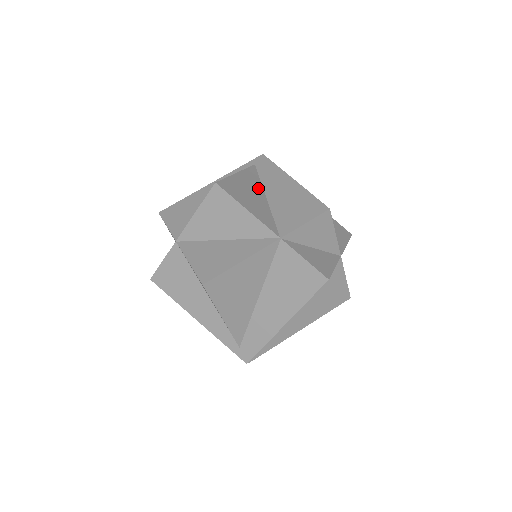
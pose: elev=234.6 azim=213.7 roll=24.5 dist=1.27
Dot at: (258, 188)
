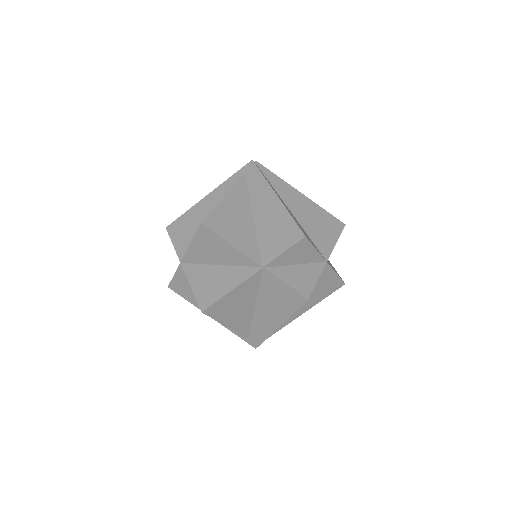
Dot at: (245, 208)
